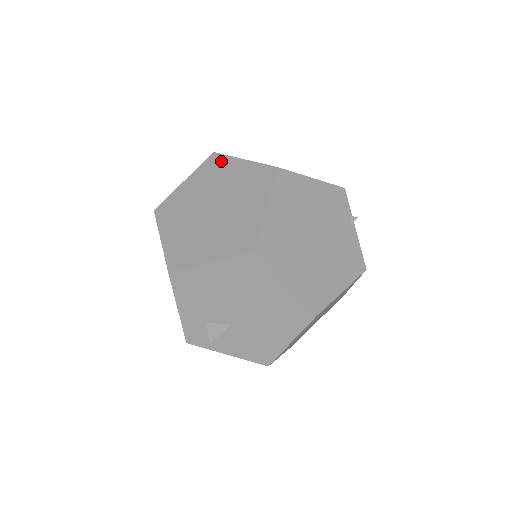
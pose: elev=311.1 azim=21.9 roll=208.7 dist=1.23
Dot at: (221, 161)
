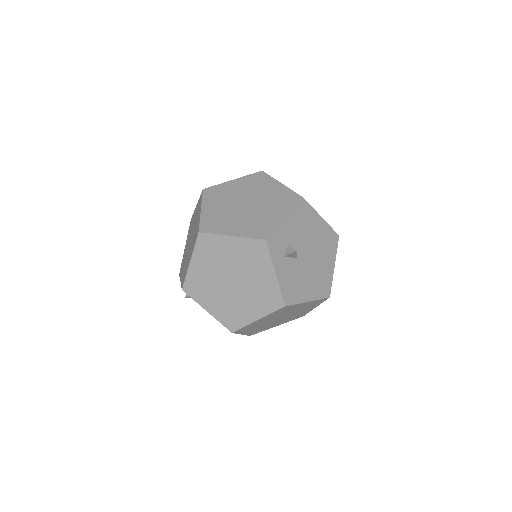
Dot at: occluded
